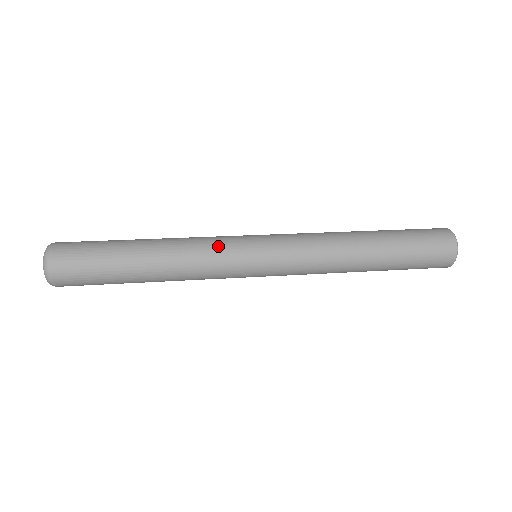
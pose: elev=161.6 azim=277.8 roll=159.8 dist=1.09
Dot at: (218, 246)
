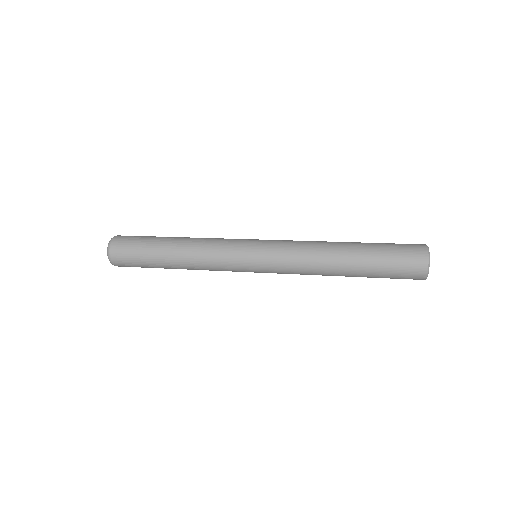
Dot at: (223, 246)
